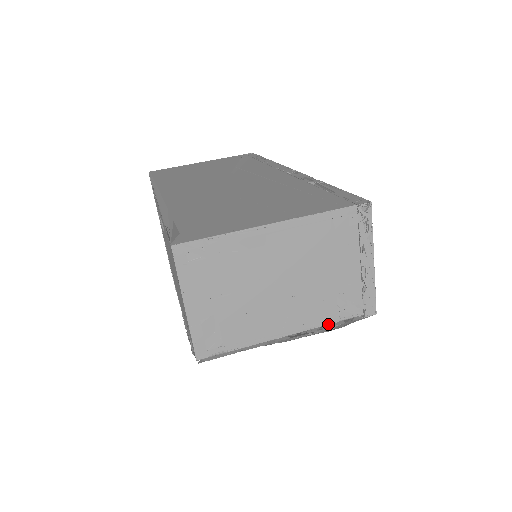
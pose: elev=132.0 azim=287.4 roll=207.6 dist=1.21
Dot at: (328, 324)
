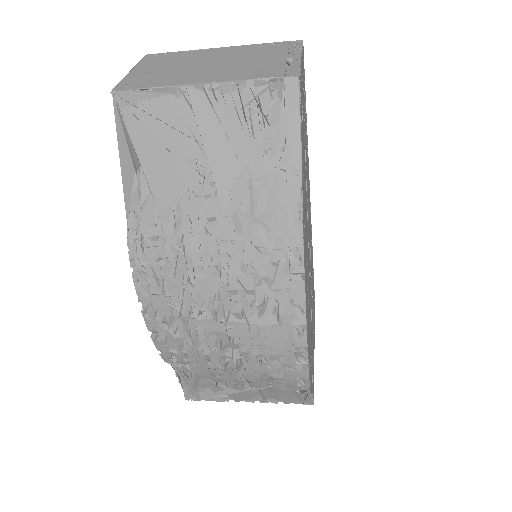
Dot at: (243, 80)
